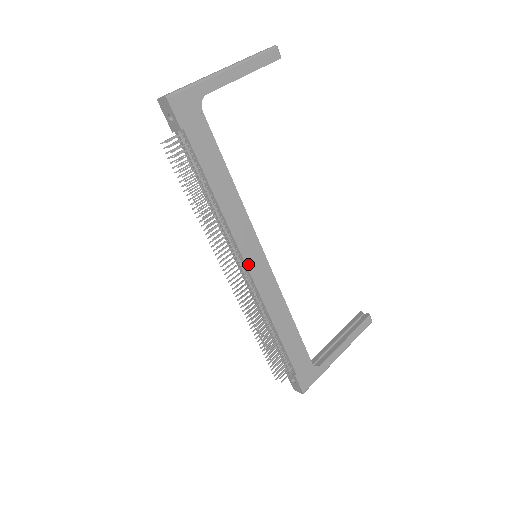
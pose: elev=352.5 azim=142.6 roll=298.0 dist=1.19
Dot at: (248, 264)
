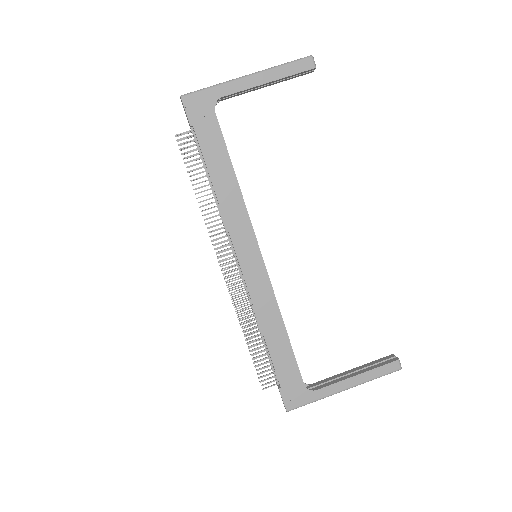
Dot at: (241, 260)
